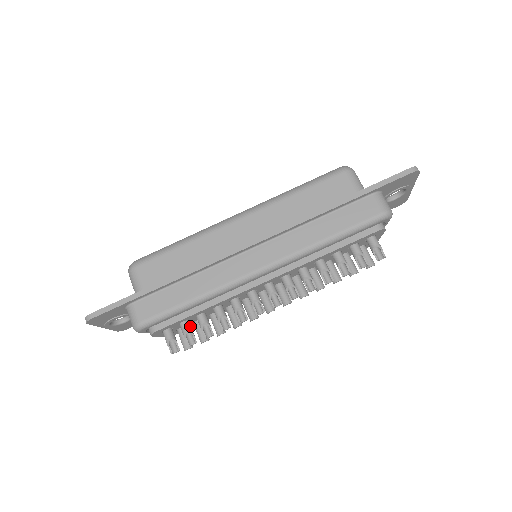
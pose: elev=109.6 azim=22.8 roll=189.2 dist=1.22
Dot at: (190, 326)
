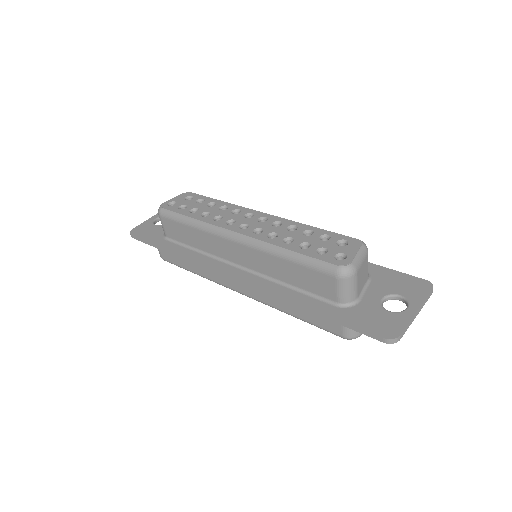
Dot at: occluded
